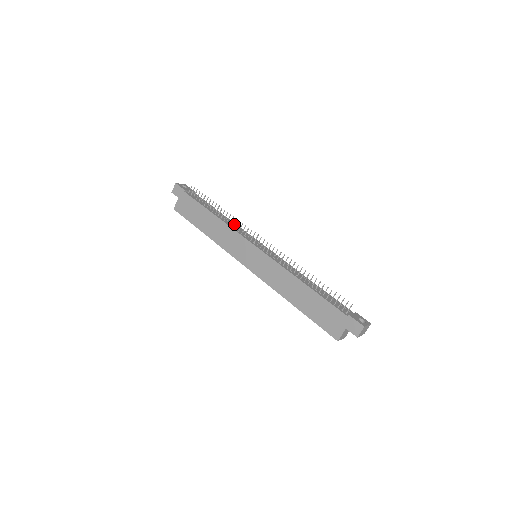
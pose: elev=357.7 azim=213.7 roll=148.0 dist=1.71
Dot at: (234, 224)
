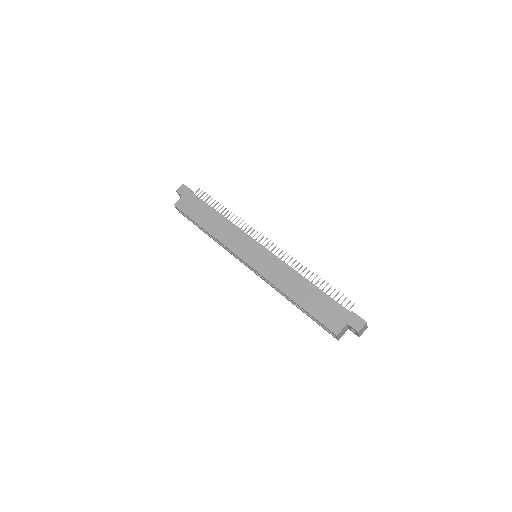
Dot at: occluded
